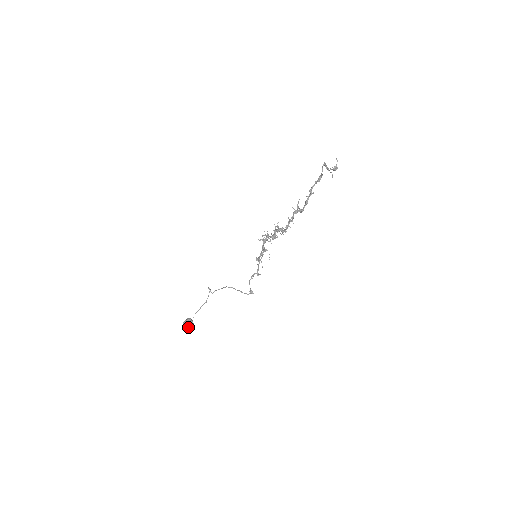
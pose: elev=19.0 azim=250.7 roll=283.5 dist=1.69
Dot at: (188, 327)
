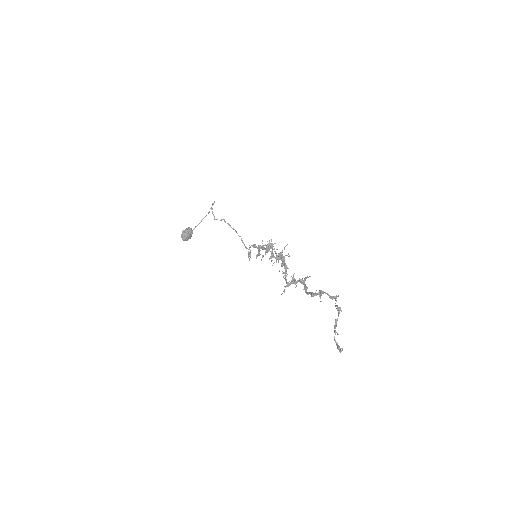
Dot at: (186, 240)
